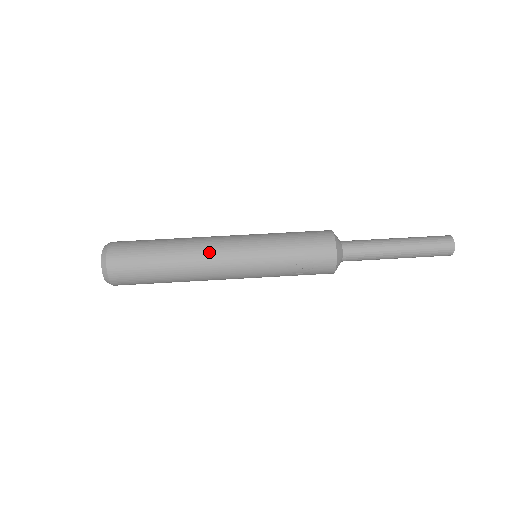
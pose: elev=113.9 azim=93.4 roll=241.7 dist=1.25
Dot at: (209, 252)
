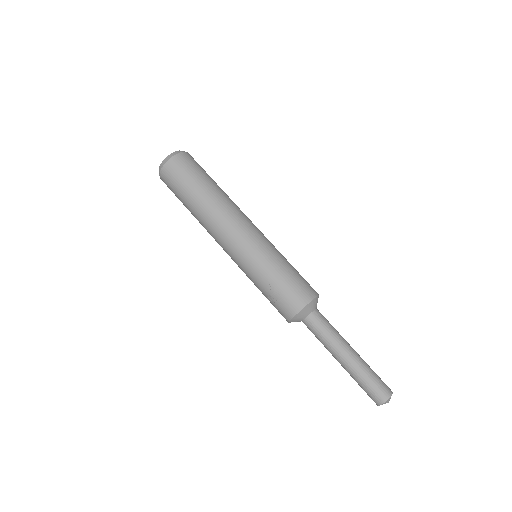
Dot at: (230, 218)
